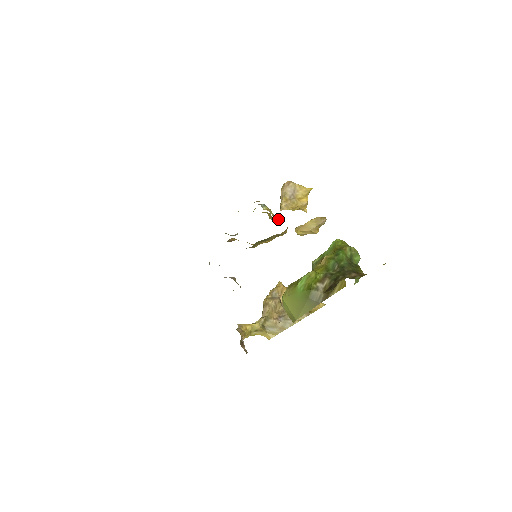
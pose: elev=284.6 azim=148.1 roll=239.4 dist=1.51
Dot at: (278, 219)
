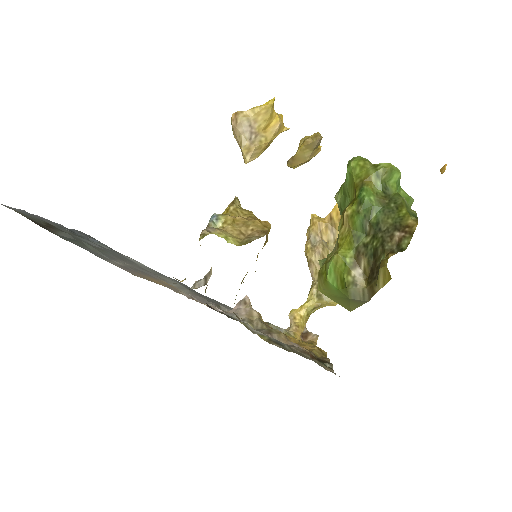
Dot at: (246, 229)
